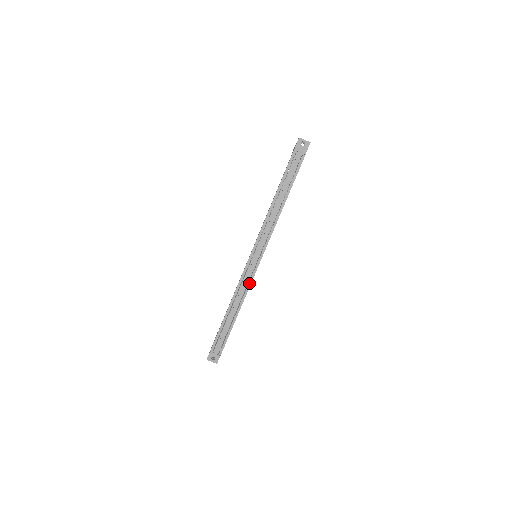
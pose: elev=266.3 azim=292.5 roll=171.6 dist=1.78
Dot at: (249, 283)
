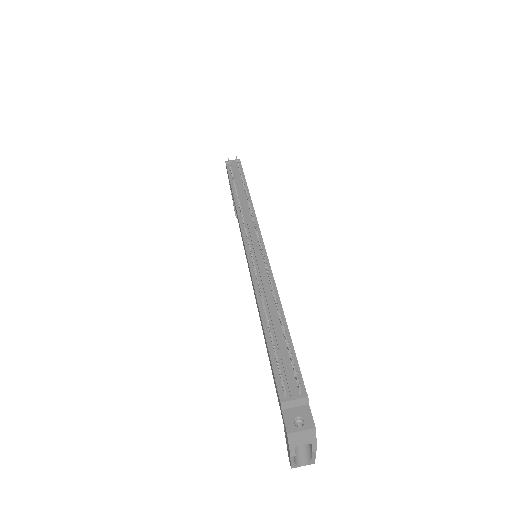
Dot at: occluded
